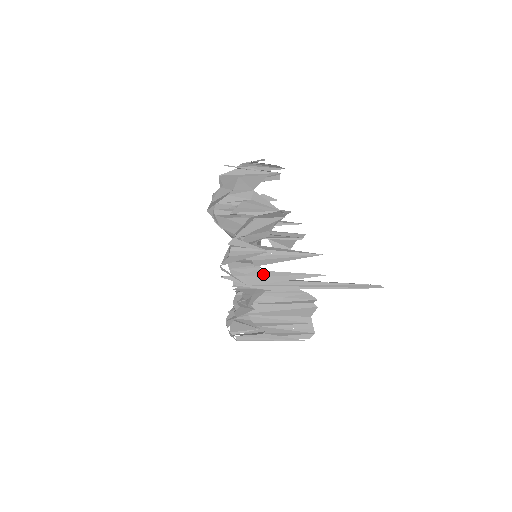
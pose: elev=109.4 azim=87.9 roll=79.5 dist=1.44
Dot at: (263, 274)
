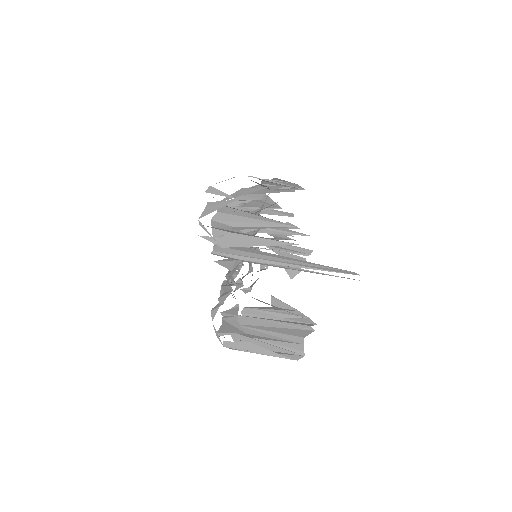
Dot at: (238, 237)
